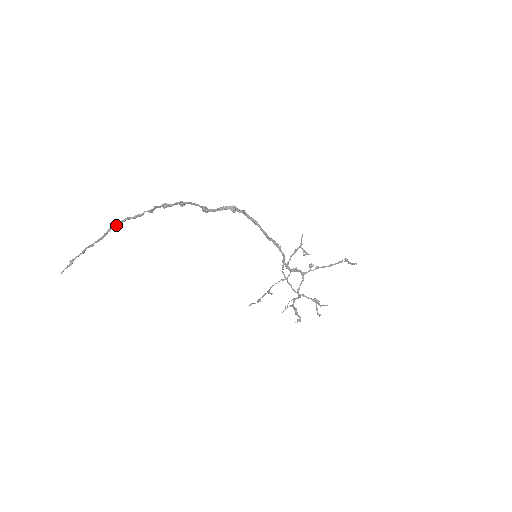
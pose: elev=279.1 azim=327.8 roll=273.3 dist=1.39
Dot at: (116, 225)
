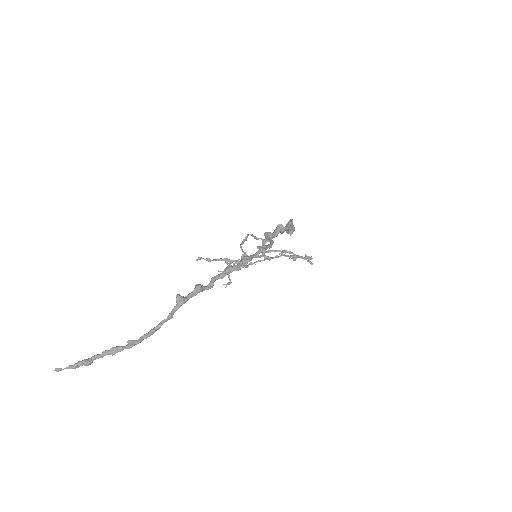
Dot at: (180, 306)
